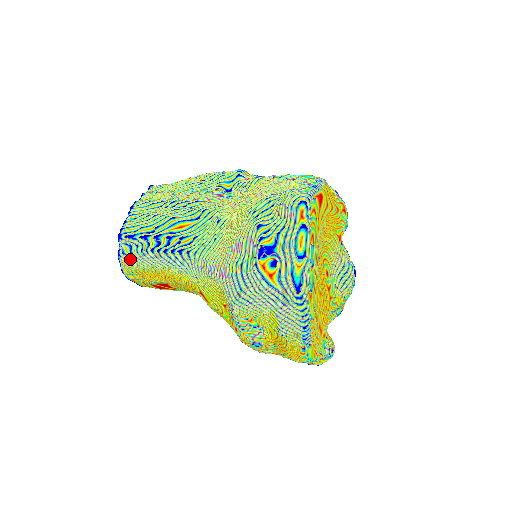
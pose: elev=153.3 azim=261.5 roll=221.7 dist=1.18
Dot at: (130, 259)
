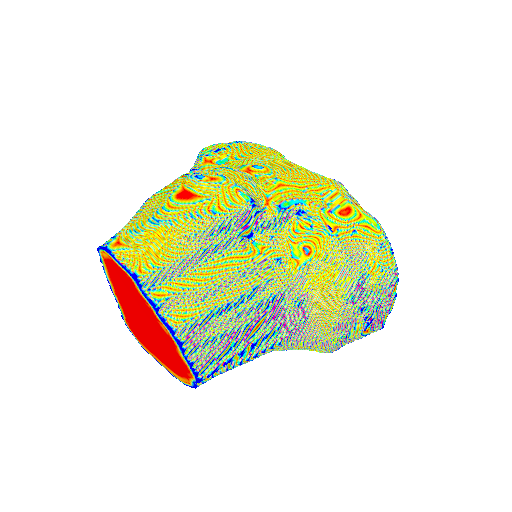
Dot at: occluded
